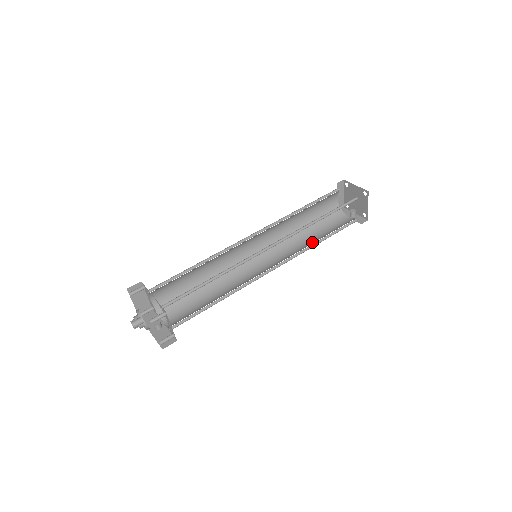
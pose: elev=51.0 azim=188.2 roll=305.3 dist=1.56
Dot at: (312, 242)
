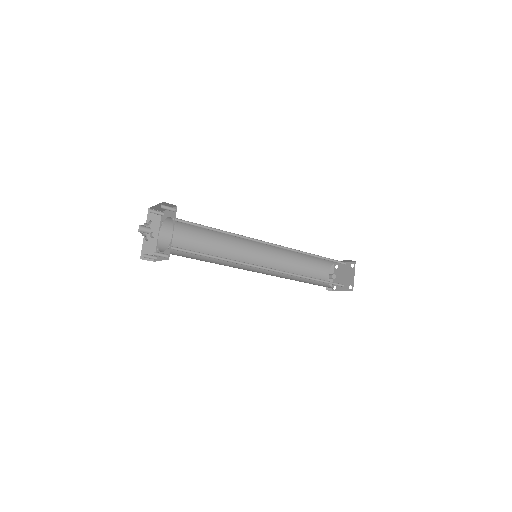
Dot at: occluded
